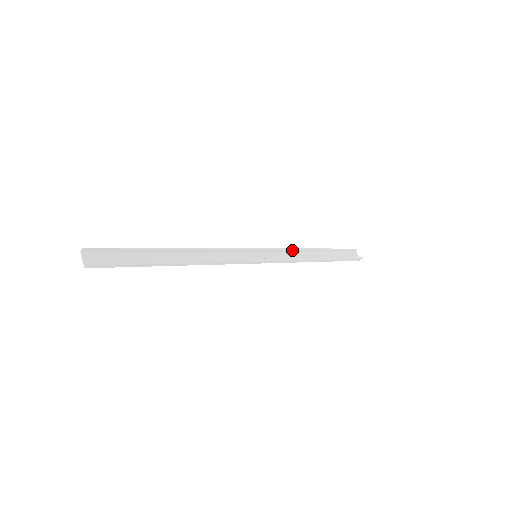
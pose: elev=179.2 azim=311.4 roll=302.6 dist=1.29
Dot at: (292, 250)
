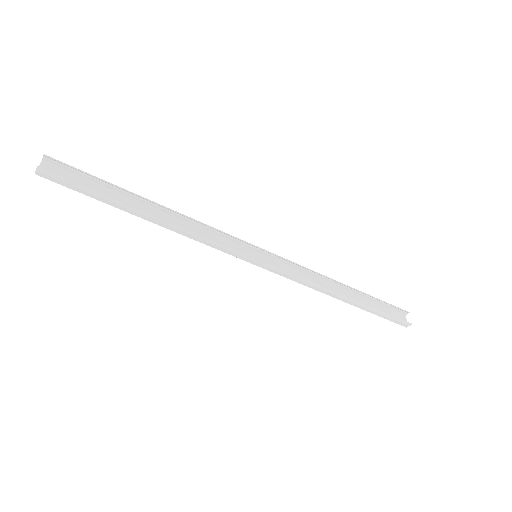
Dot at: (310, 272)
